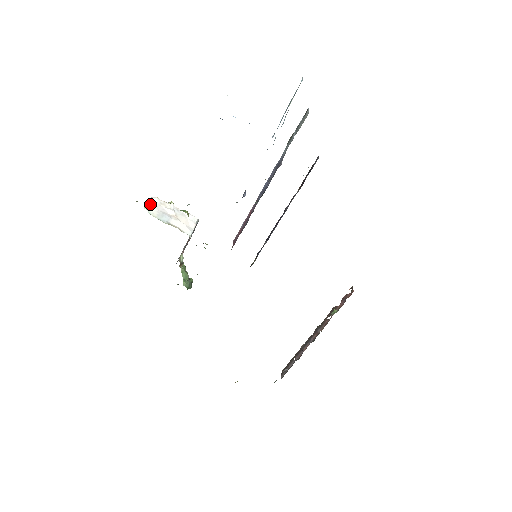
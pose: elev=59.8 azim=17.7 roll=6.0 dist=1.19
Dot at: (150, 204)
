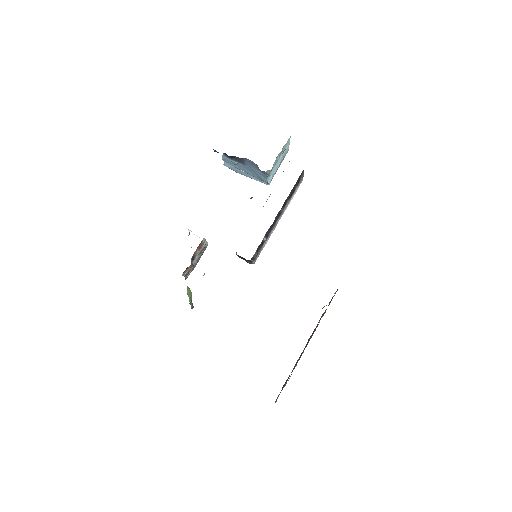
Dot at: occluded
